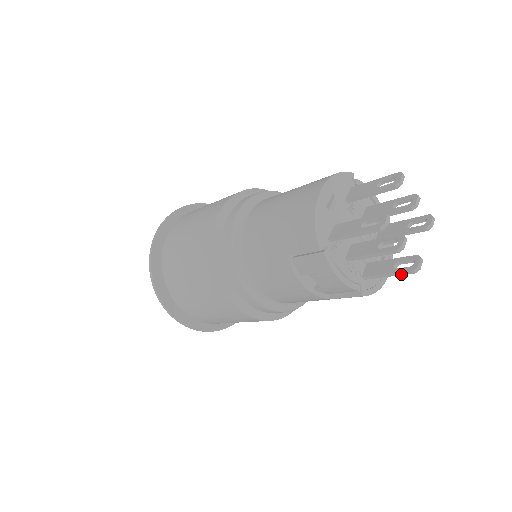
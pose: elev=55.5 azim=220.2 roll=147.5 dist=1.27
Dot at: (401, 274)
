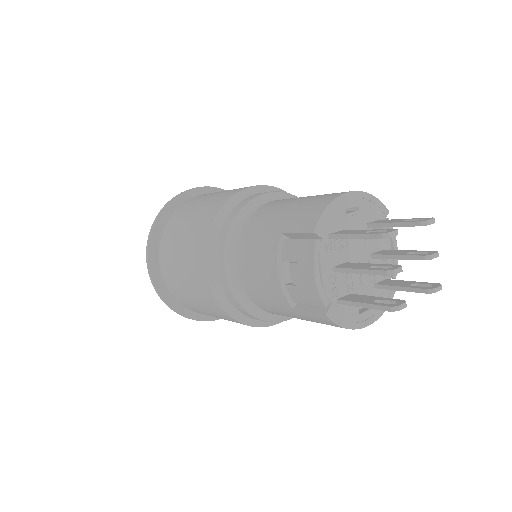
Dot at: (377, 308)
